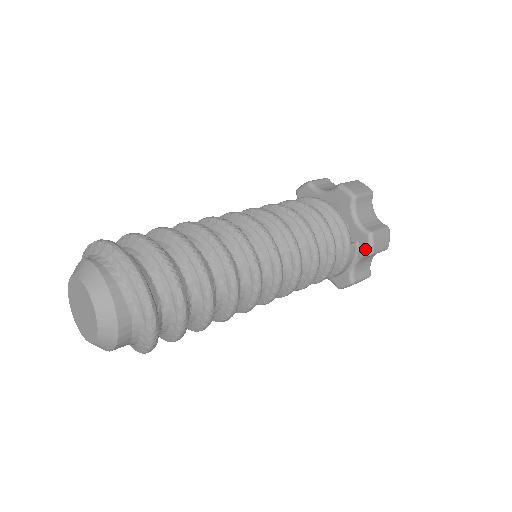
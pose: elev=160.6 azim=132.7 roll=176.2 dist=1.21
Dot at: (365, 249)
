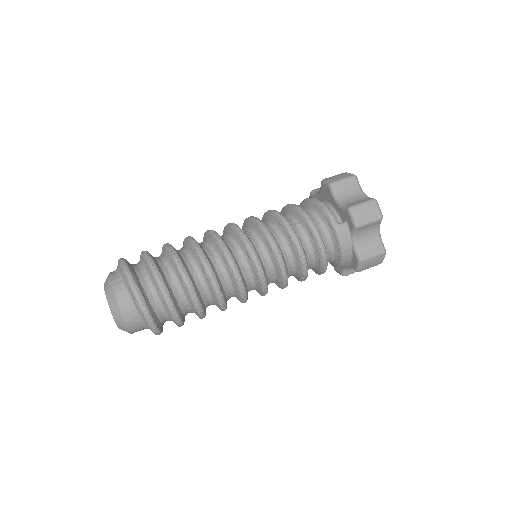
Dot at: (351, 224)
